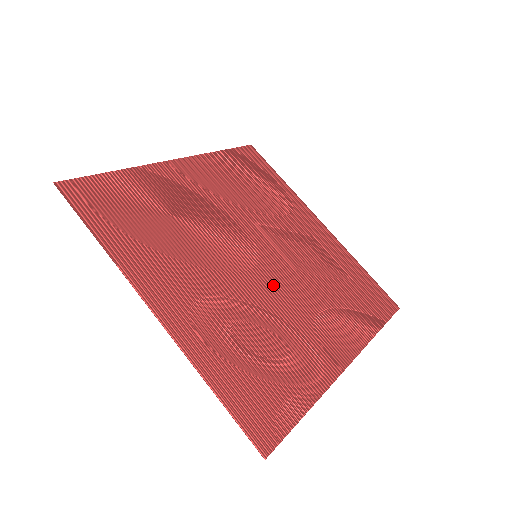
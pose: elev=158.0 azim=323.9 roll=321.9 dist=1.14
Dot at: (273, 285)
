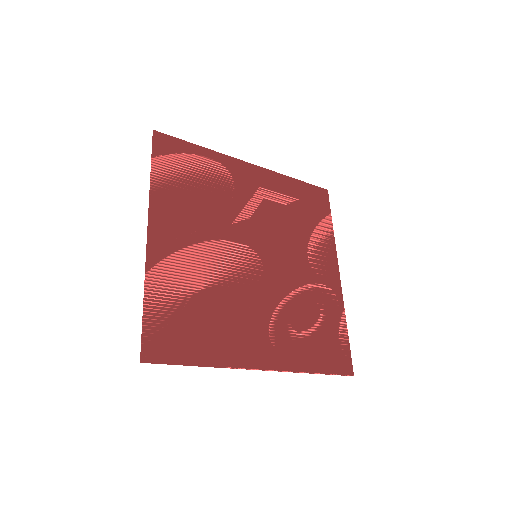
Dot at: (279, 267)
